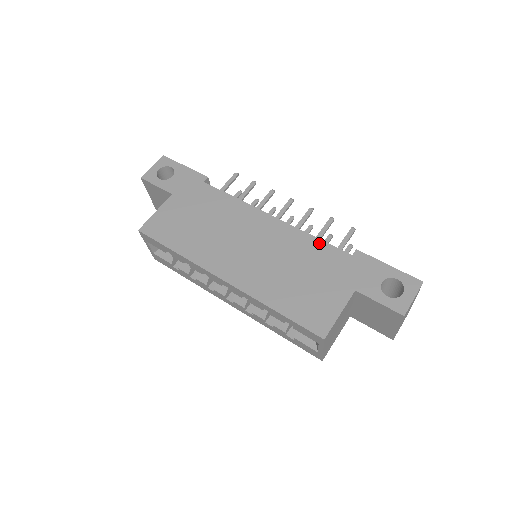
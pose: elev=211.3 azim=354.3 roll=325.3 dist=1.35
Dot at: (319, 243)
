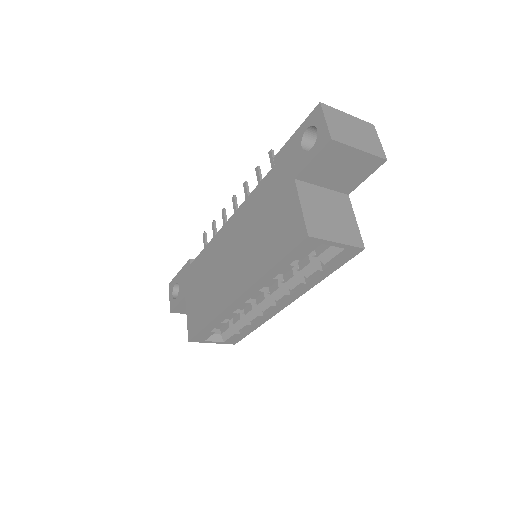
Dot at: (255, 192)
